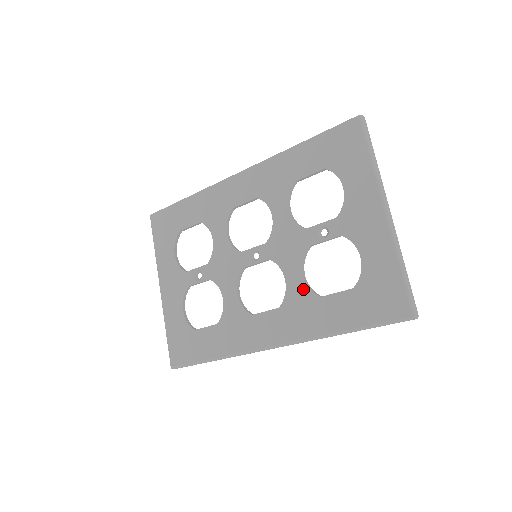
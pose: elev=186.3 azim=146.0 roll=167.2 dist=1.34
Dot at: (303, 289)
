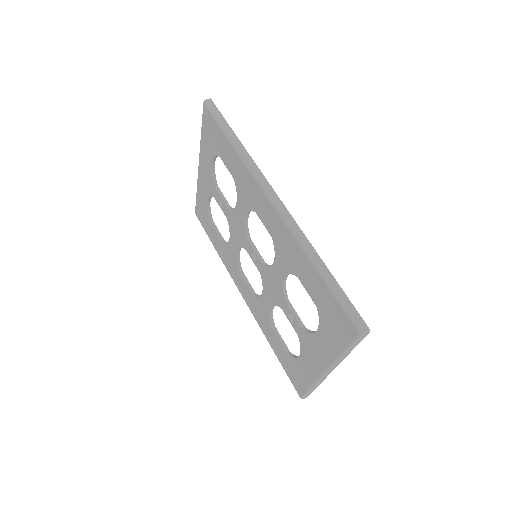
Dot at: (267, 312)
